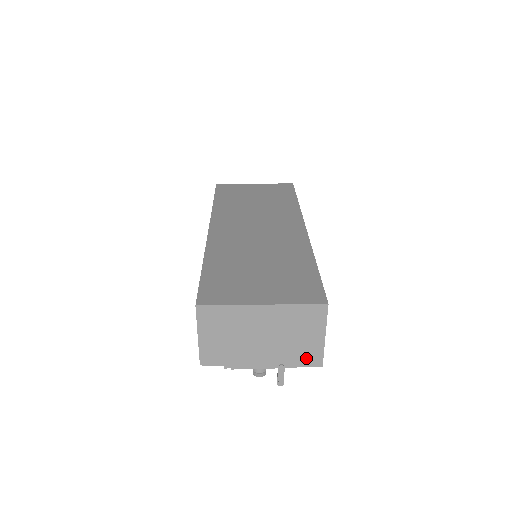
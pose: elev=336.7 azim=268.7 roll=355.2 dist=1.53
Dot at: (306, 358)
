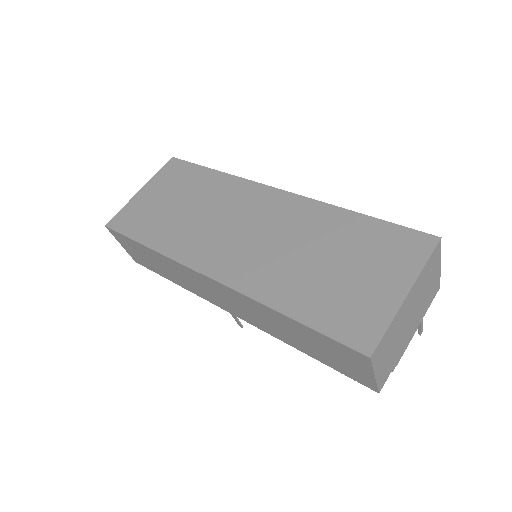
Dot at: (432, 295)
